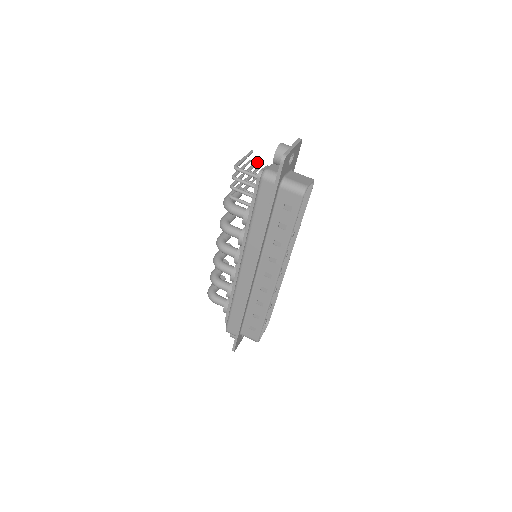
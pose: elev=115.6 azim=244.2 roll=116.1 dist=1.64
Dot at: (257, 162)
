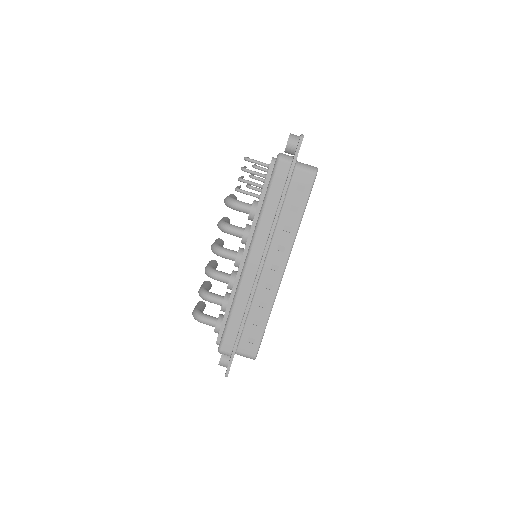
Dot at: (256, 165)
